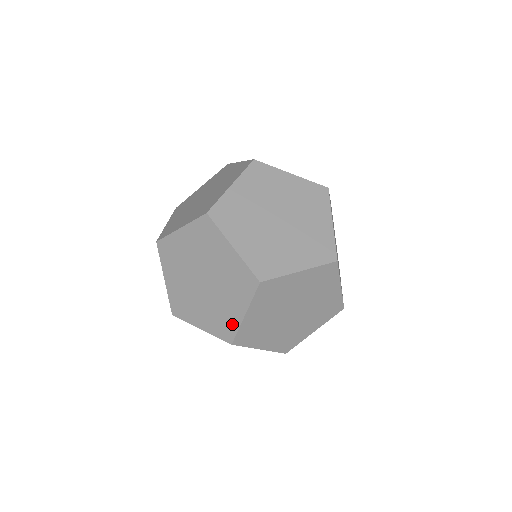
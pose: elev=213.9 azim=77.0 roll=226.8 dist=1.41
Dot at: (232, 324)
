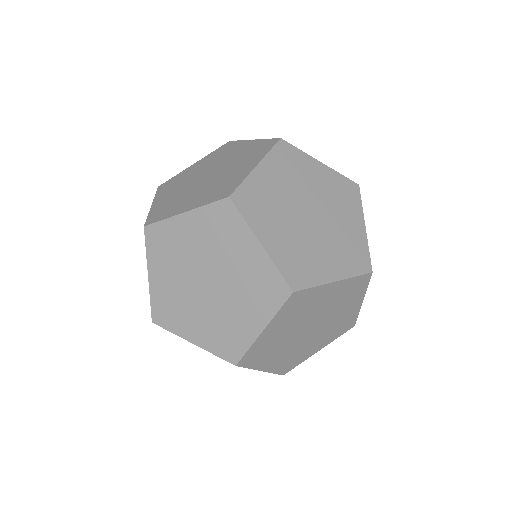
Dot at: occluded
